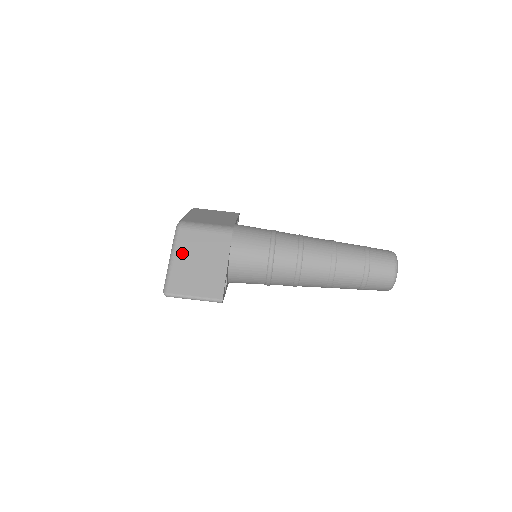
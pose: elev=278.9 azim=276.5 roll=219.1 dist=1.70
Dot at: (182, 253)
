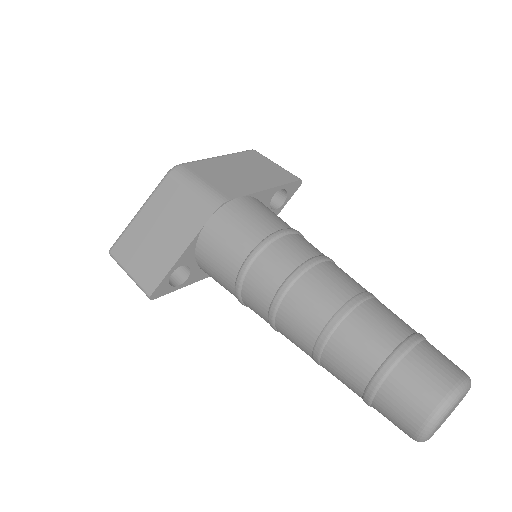
Dot at: (151, 209)
